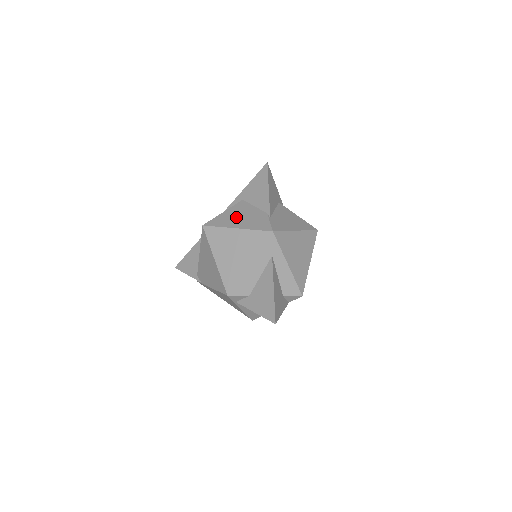
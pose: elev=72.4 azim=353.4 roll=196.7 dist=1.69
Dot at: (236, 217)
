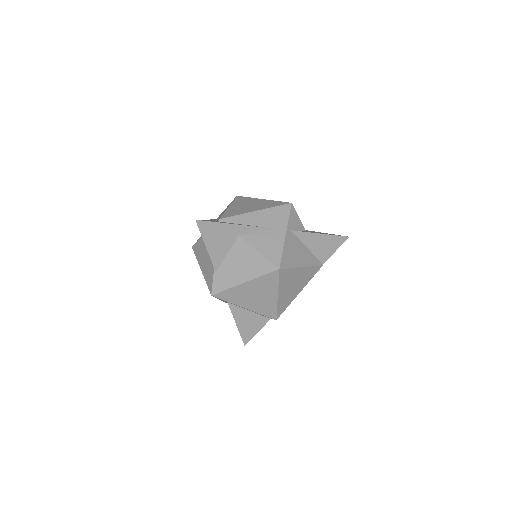
Dot at: (203, 254)
